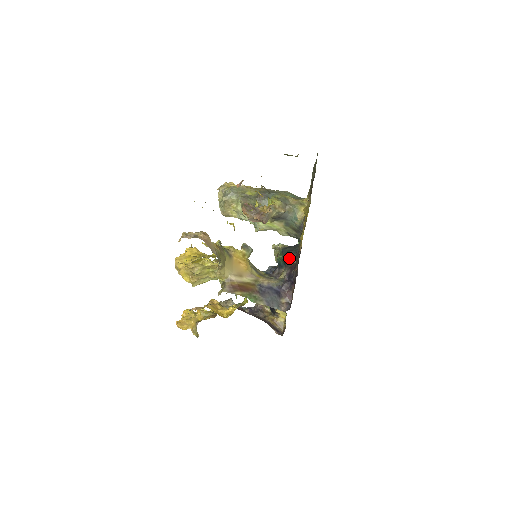
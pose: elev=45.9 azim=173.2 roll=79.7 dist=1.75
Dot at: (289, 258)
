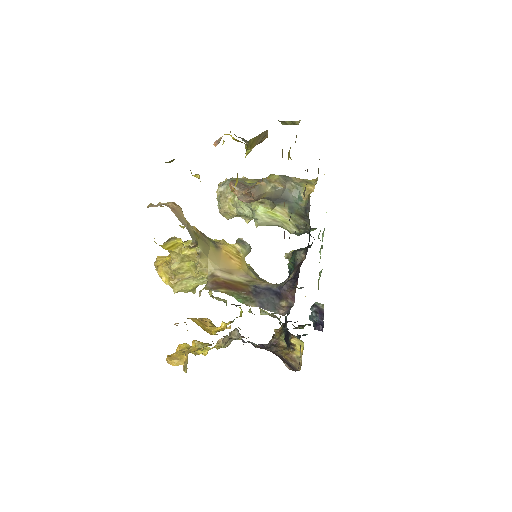
Dot at: (298, 256)
